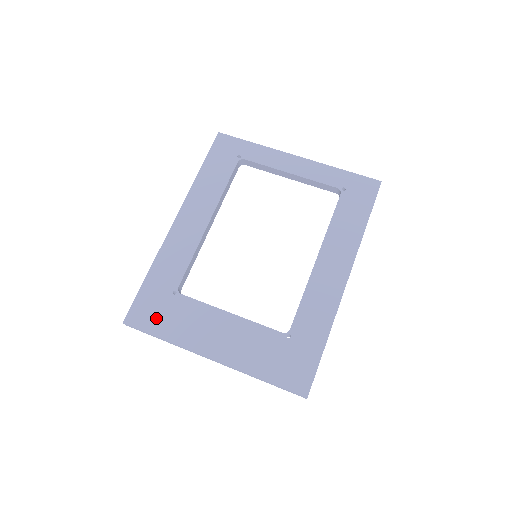
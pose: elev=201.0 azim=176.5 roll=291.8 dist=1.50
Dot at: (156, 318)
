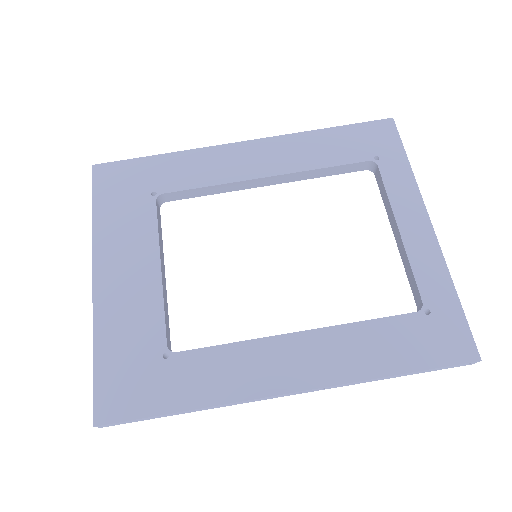
Dot at: (114, 193)
